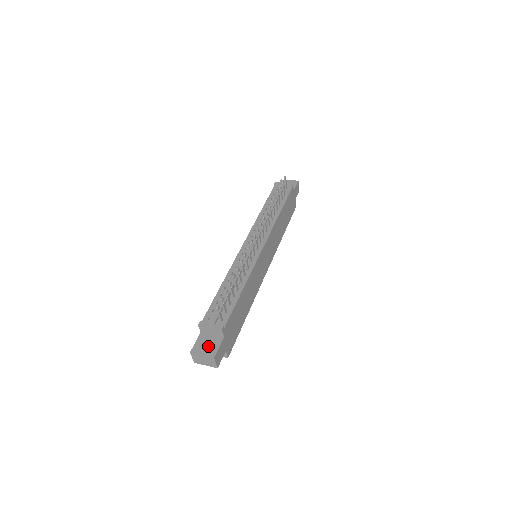
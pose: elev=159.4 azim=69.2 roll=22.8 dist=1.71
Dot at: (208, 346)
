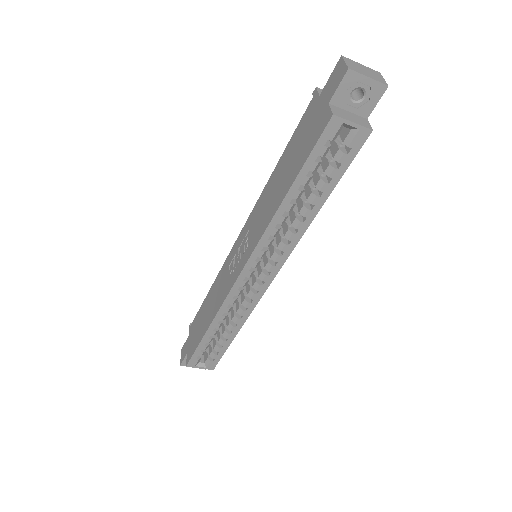
Dot at: occluded
